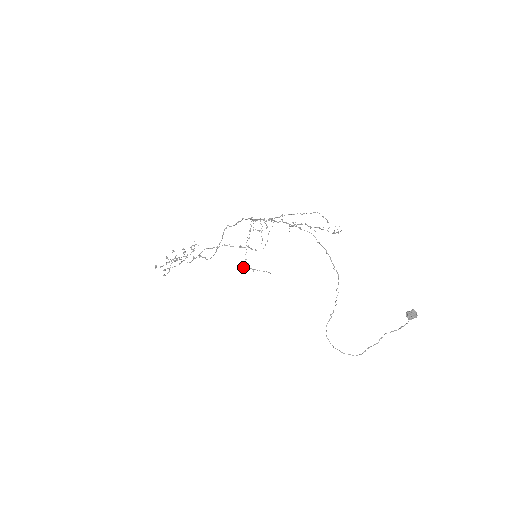
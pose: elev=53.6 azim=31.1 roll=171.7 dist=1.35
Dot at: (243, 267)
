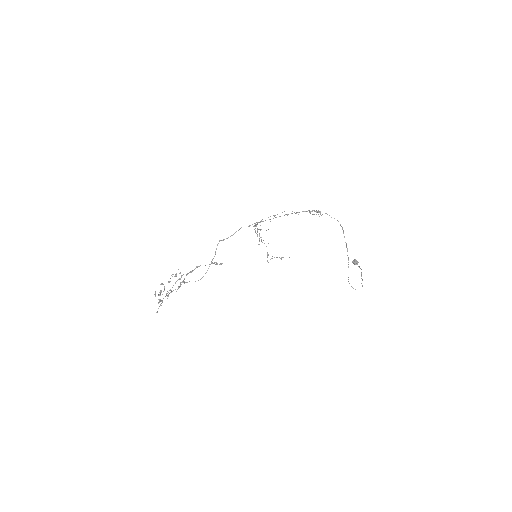
Dot at: occluded
